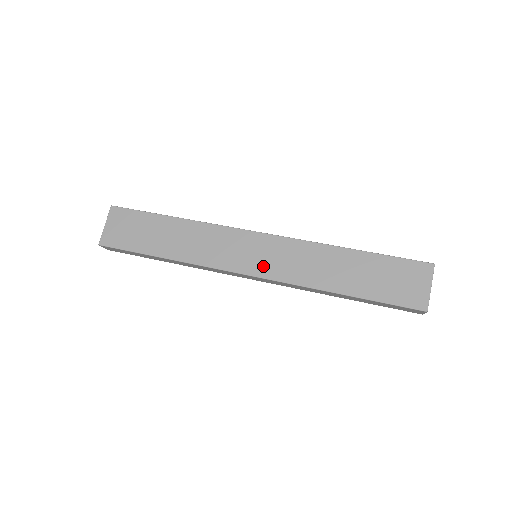
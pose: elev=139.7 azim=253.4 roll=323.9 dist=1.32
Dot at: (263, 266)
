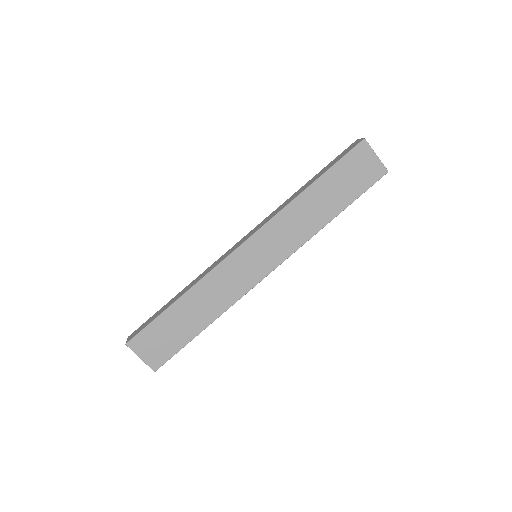
Dot at: (272, 258)
